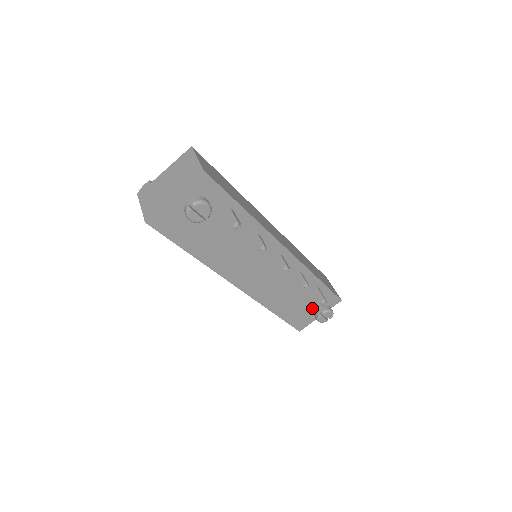
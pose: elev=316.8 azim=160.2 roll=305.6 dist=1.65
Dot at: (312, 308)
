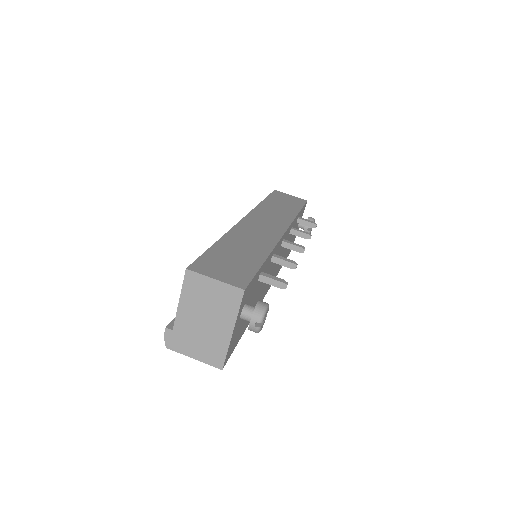
Dot at: occluded
